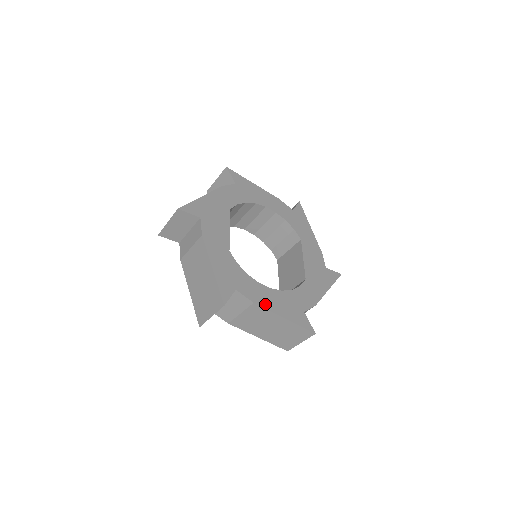
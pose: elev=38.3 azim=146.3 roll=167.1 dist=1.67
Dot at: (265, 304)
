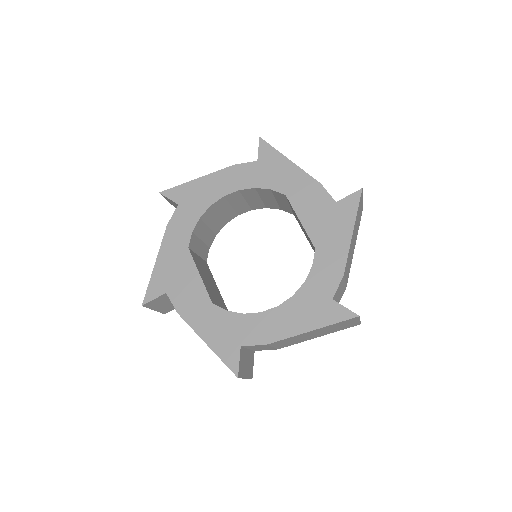
Dot at: (280, 334)
